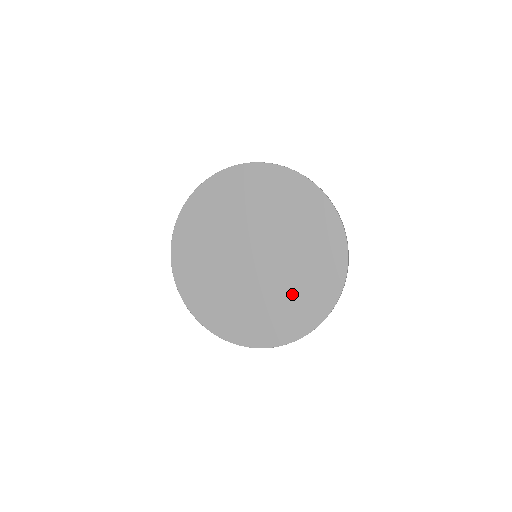
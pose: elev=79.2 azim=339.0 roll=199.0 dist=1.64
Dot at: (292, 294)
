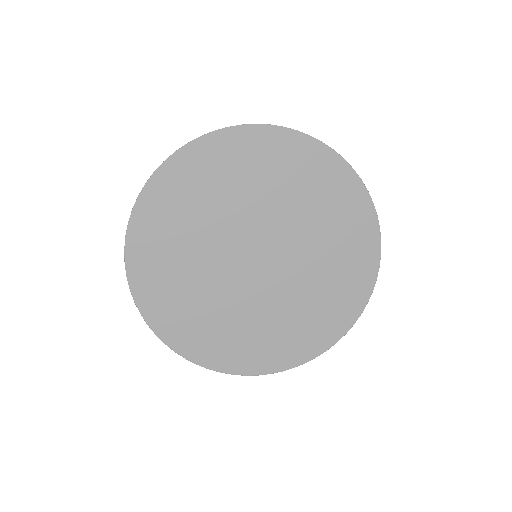
Dot at: (247, 327)
